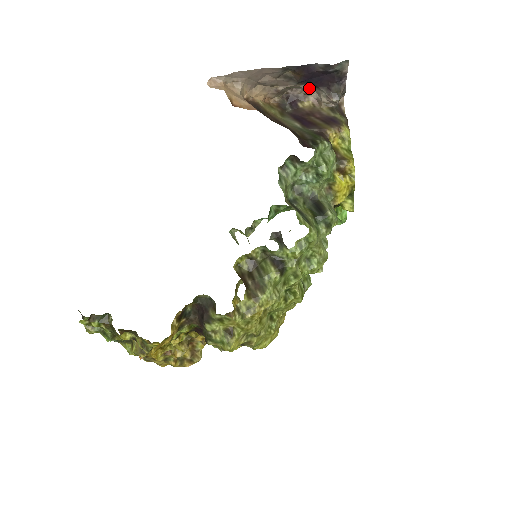
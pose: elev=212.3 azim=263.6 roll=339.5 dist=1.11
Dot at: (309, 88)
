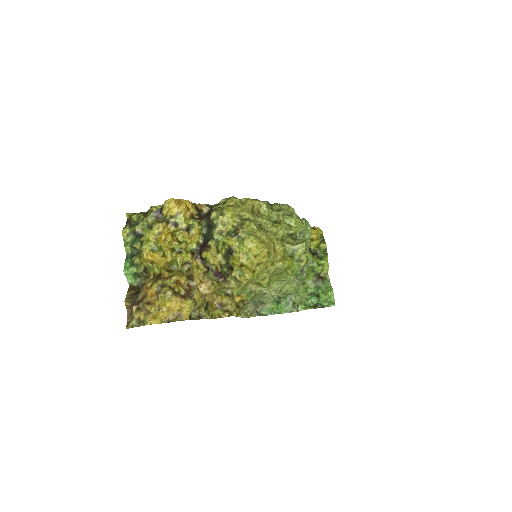
Dot at: occluded
